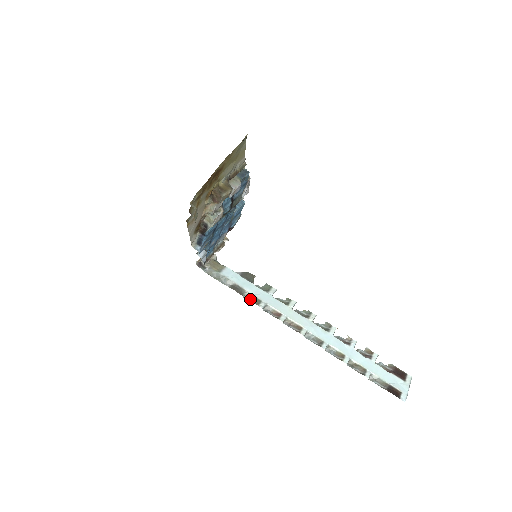
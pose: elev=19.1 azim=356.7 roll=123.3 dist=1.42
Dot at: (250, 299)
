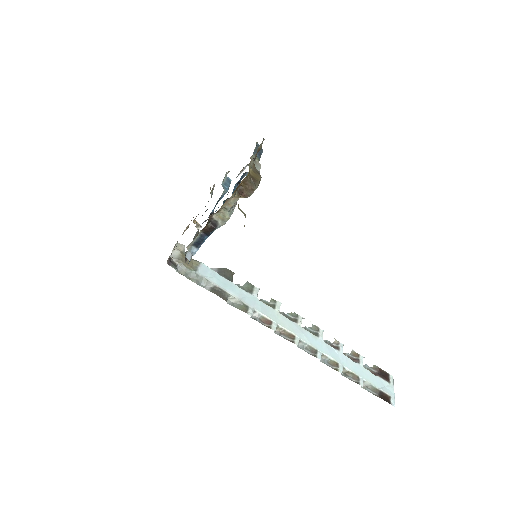
Dot at: (235, 305)
